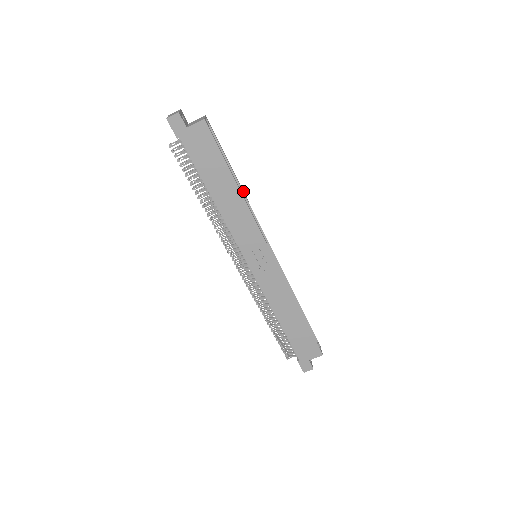
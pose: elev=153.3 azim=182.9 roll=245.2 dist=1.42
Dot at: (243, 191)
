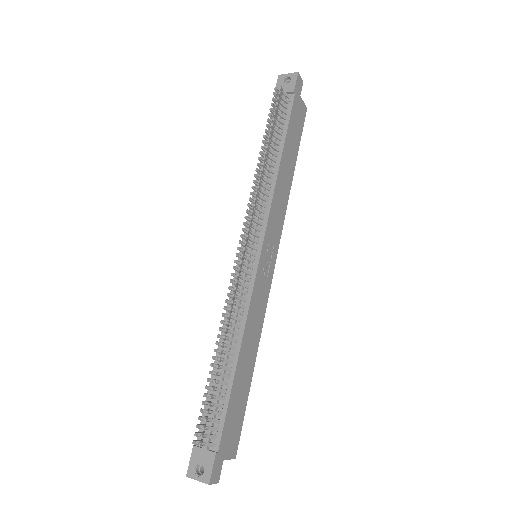
Dot at: occluded
